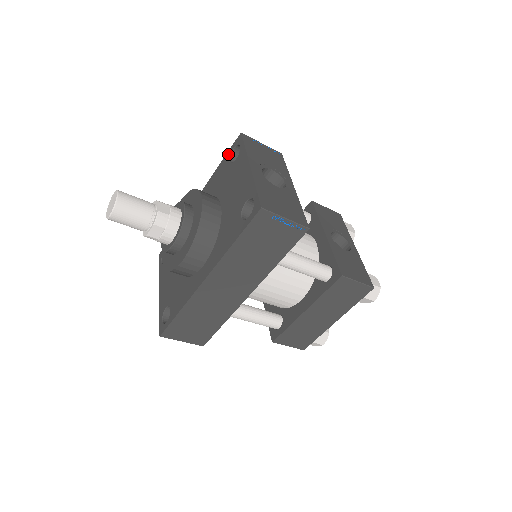
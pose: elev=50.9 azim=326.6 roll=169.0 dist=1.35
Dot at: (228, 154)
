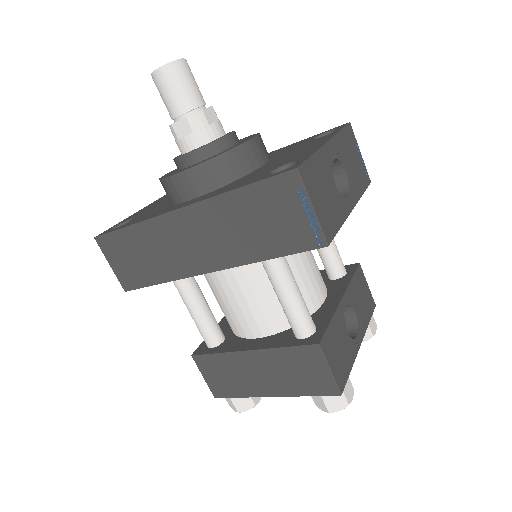
Dot at: (319, 134)
